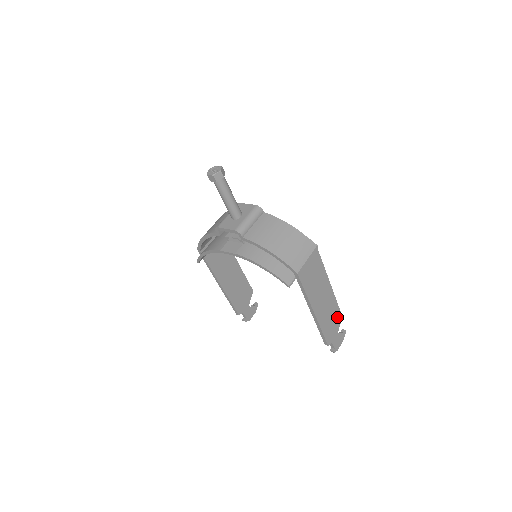
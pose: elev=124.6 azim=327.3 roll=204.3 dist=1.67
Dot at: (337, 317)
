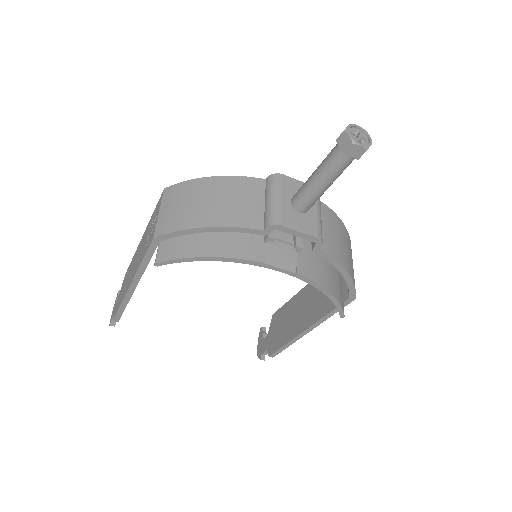
Dot at: occluded
